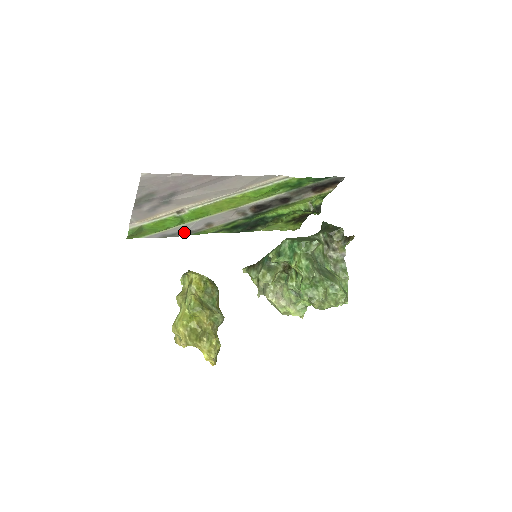
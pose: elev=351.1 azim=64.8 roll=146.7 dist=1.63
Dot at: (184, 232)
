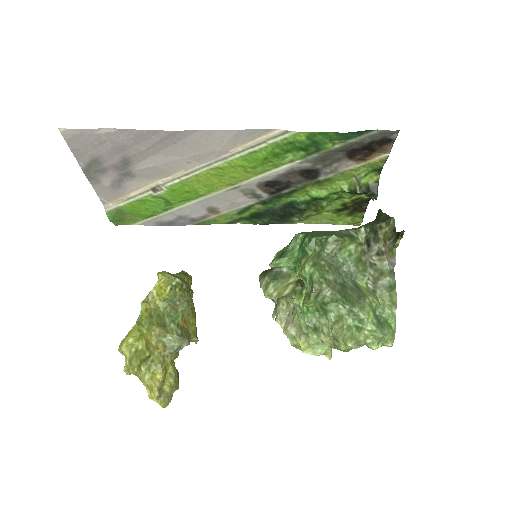
Dot at: (184, 220)
